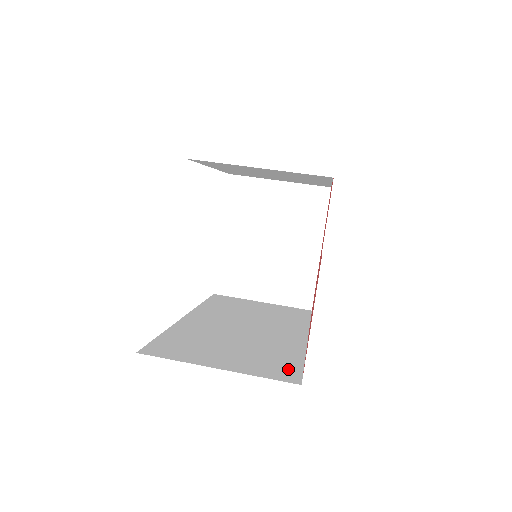
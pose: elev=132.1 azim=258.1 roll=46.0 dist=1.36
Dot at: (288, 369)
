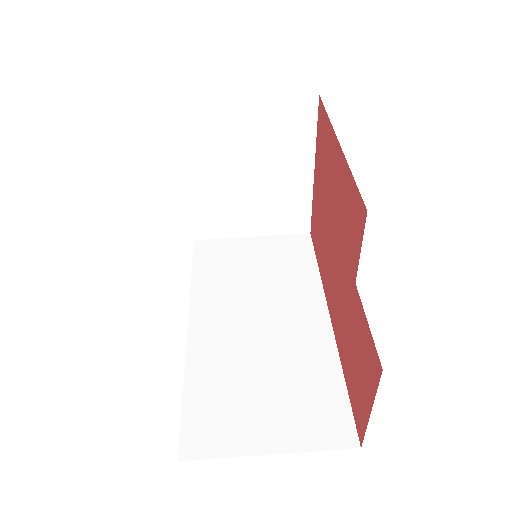
Dot at: (337, 415)
